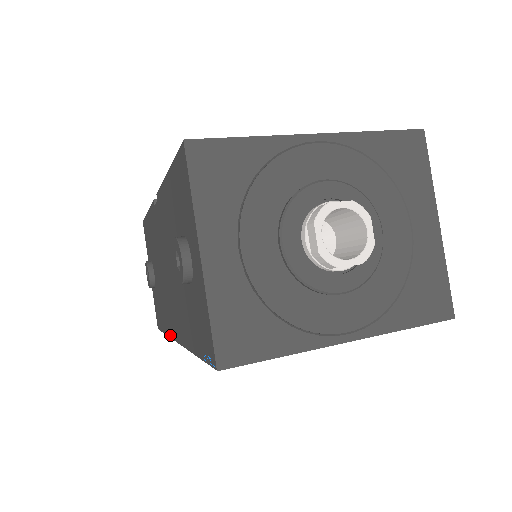
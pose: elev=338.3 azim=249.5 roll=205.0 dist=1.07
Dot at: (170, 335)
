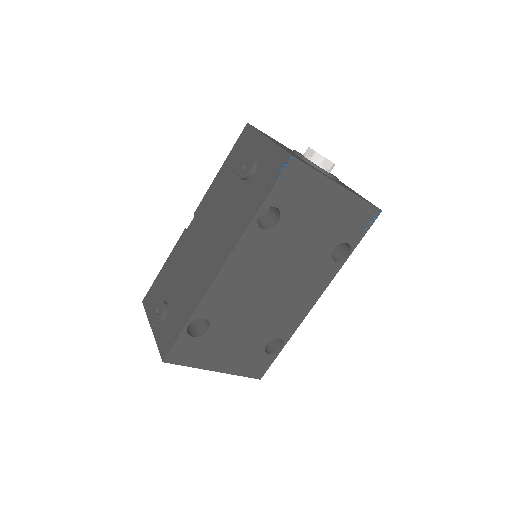
Dot at: (206, 290)
